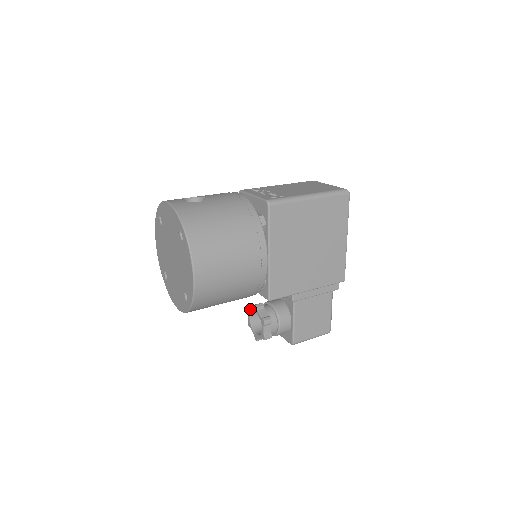
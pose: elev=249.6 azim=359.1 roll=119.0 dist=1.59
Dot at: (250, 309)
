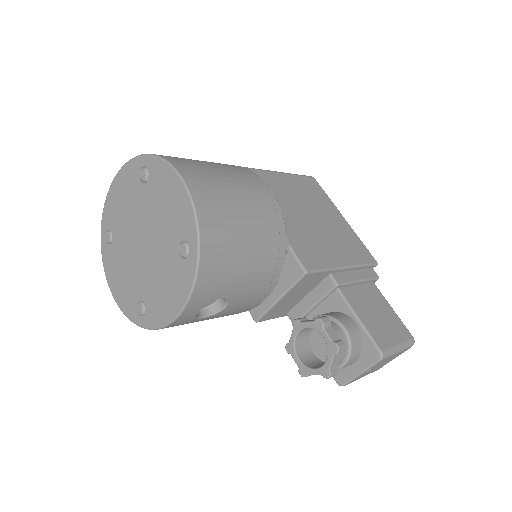
Dot at: (290, 342)
